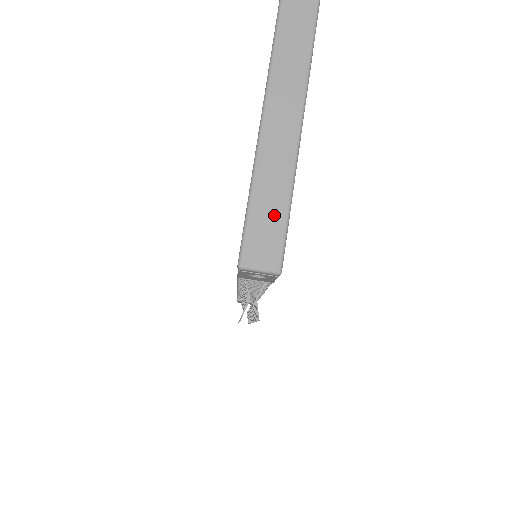
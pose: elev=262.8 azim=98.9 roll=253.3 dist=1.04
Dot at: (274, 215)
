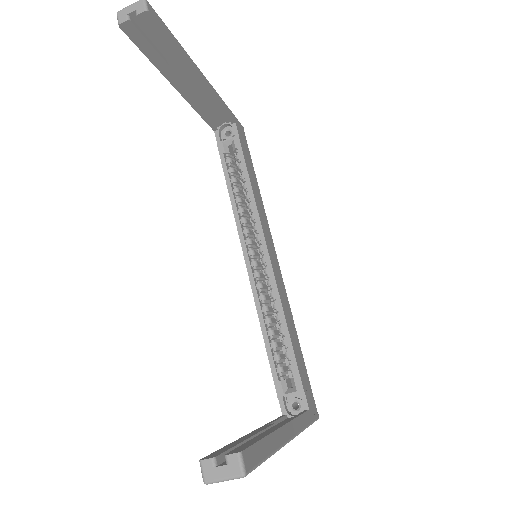
Dot at: occluded
